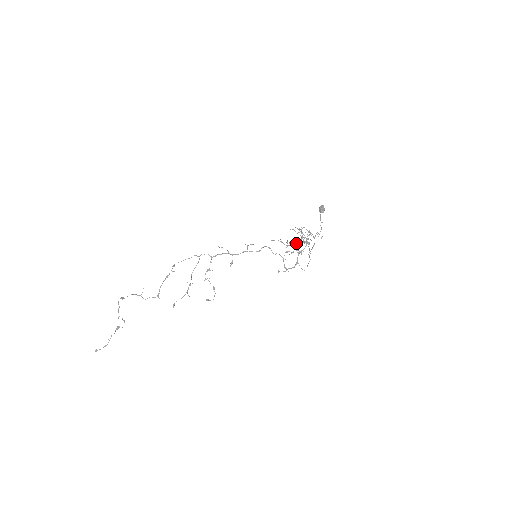
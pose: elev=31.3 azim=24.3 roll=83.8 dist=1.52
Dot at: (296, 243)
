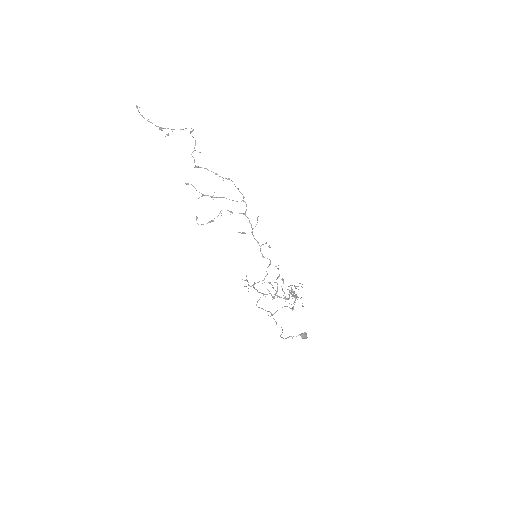
Dot at: occluded
